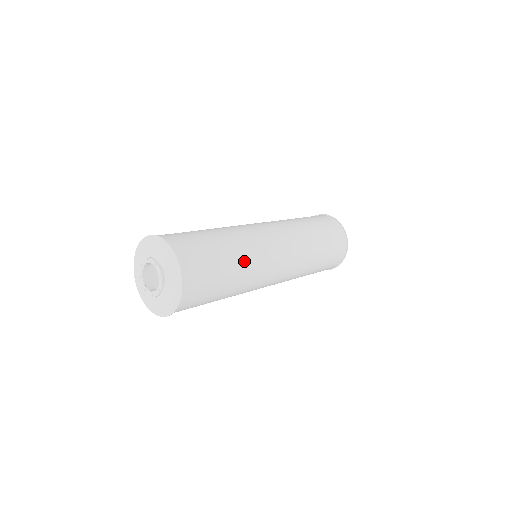
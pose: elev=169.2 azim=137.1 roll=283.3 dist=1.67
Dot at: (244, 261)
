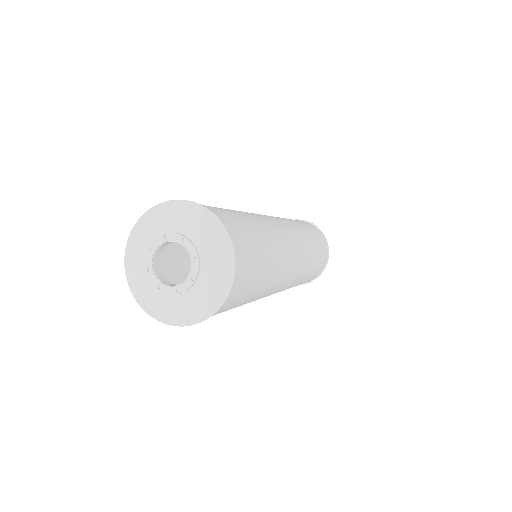
Dot at: (251, 216)
